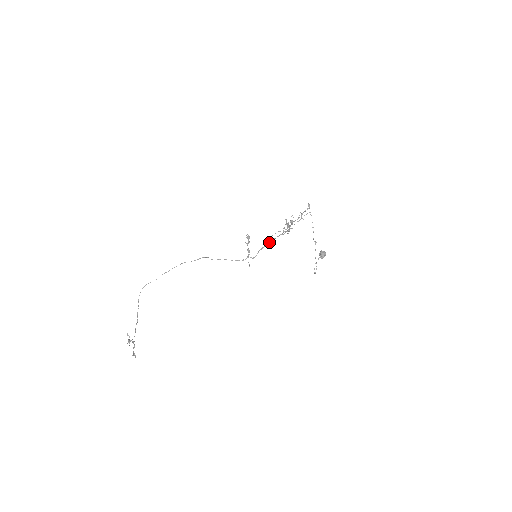
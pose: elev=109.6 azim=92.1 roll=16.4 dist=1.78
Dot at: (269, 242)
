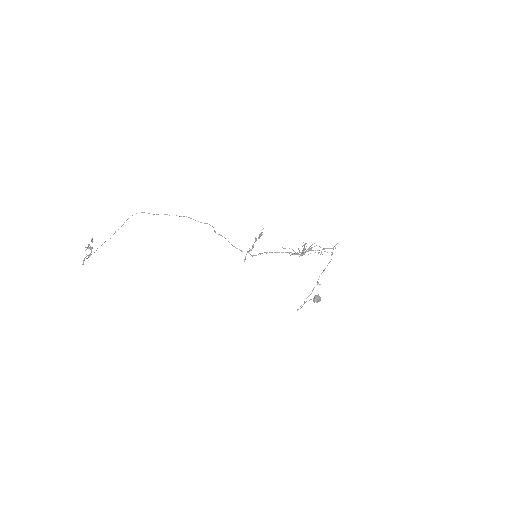
Dot at: (276, 252)
